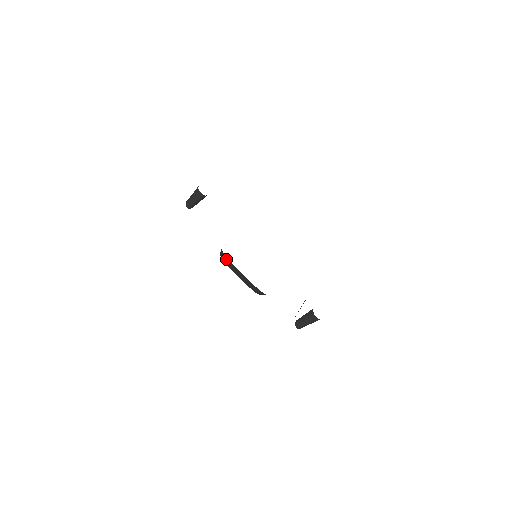
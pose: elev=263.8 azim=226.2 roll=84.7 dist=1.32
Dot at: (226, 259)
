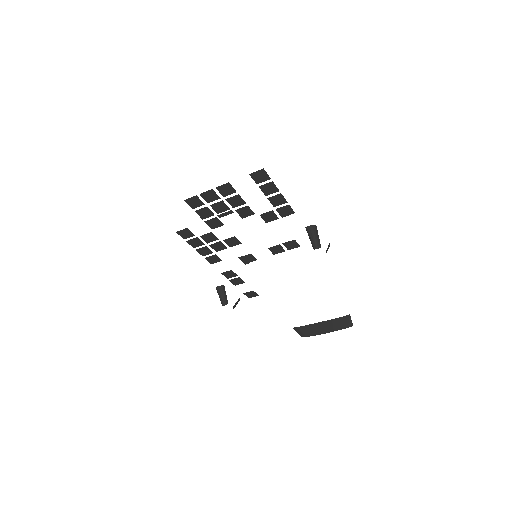
Dot at: (303, 330)
